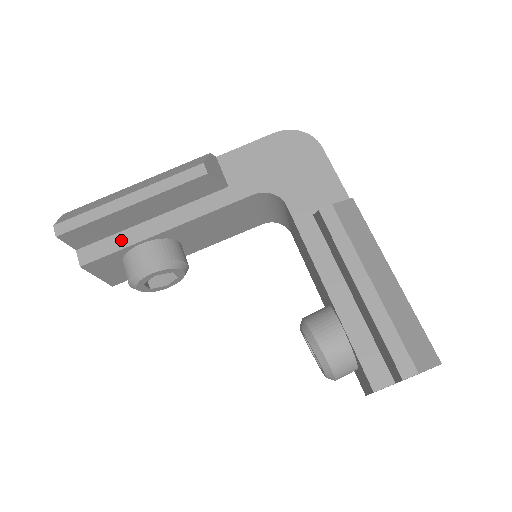
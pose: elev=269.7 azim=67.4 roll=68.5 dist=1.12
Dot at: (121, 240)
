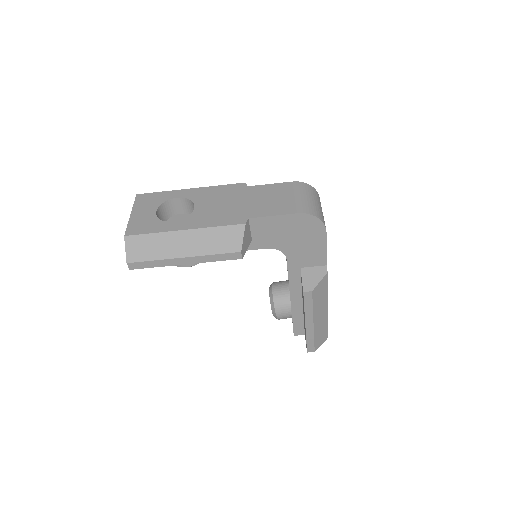
Dot at: occluded
